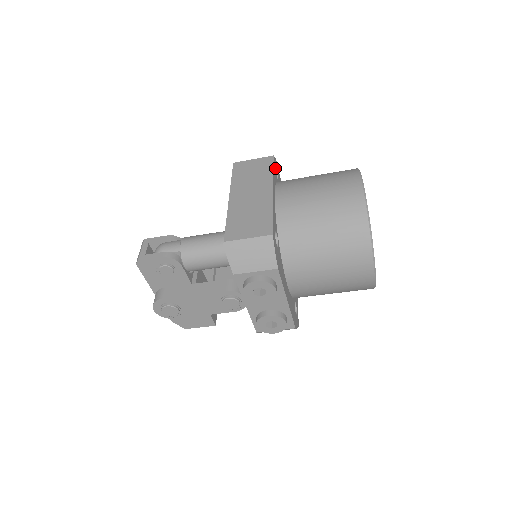
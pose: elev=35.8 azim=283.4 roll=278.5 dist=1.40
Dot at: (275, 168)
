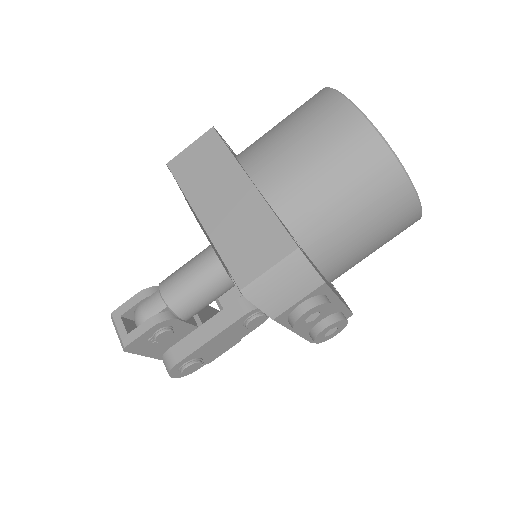
Dot at: occluded
